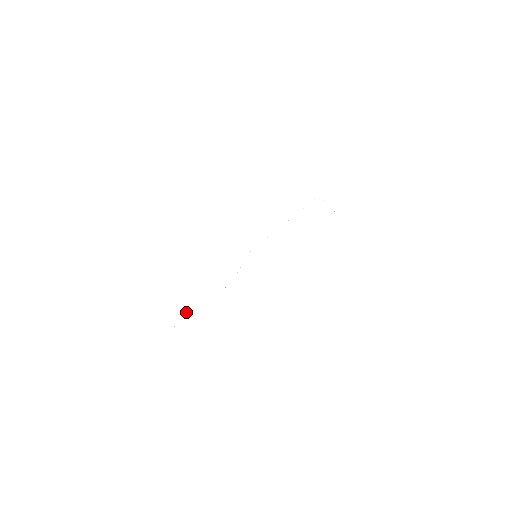
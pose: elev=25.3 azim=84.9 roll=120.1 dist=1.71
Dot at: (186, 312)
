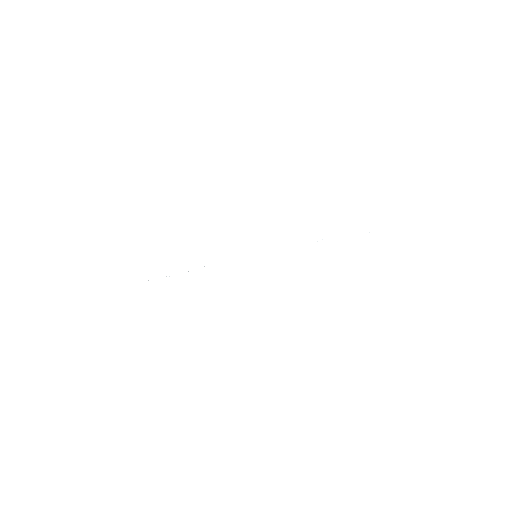
Dot at: occluded
